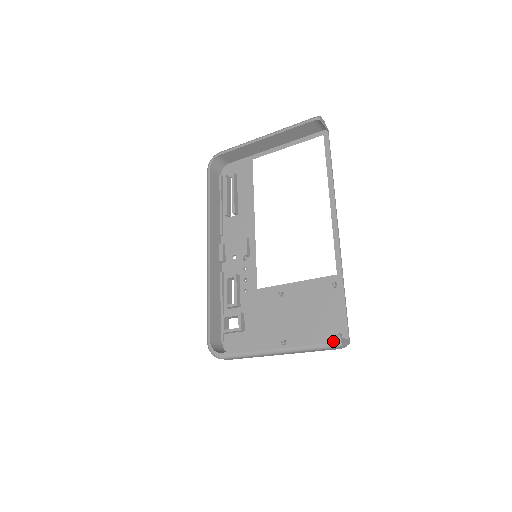
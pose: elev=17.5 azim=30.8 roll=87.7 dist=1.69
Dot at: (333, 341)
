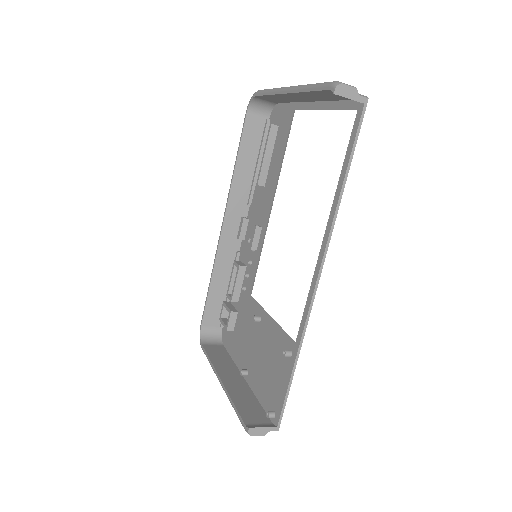
Dot at: (244, 425)
